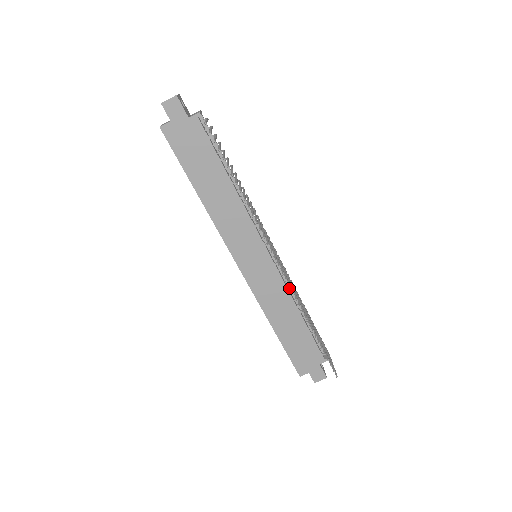
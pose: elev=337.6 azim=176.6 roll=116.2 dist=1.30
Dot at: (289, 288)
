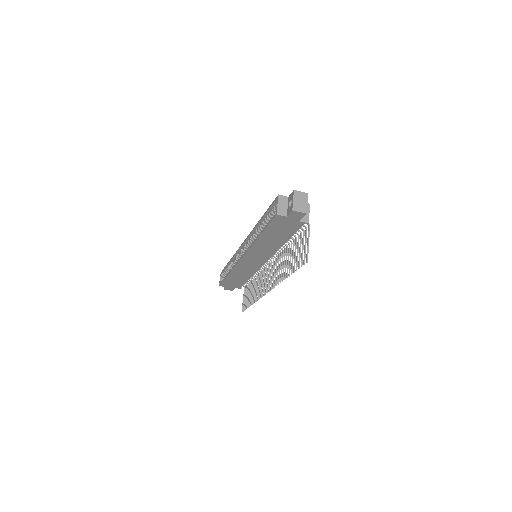
Dot at: occluded
